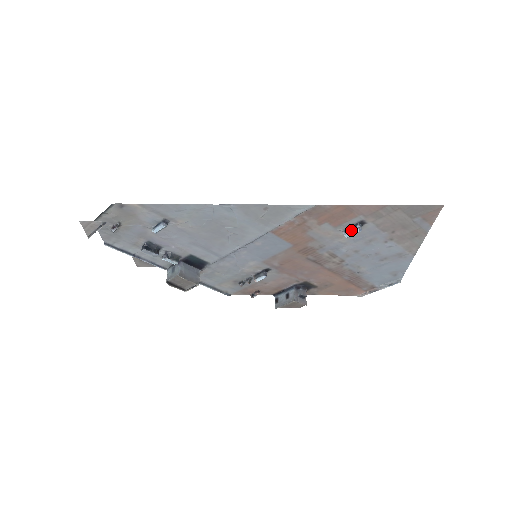
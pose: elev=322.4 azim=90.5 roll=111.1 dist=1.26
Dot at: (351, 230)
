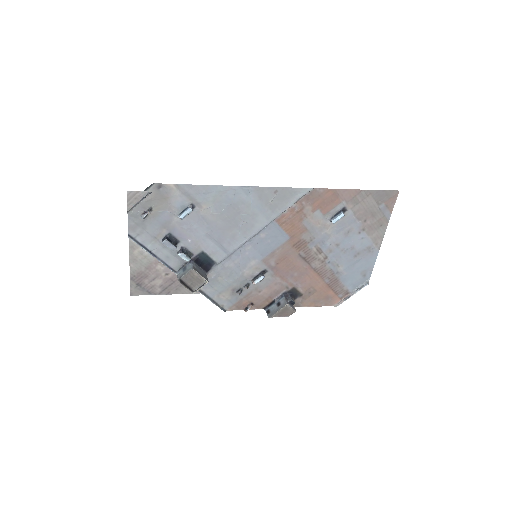
Dot at: (337, 216)
